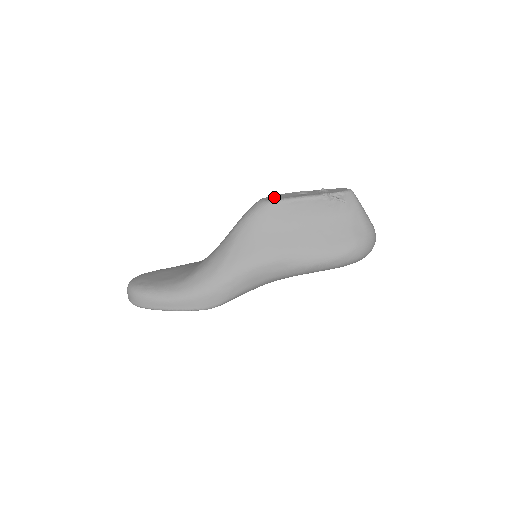
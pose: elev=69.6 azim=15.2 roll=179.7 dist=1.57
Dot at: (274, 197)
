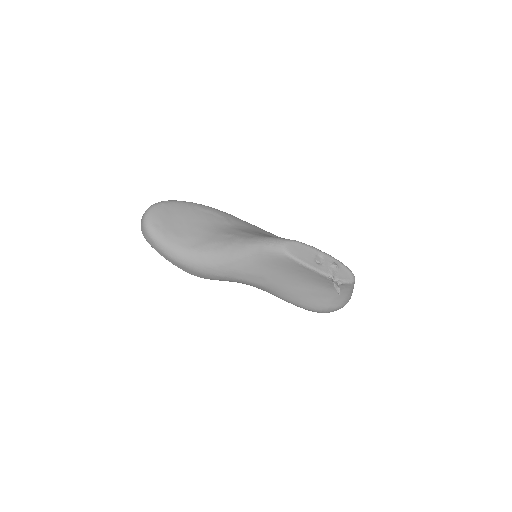
Dot at: (295, 249)
